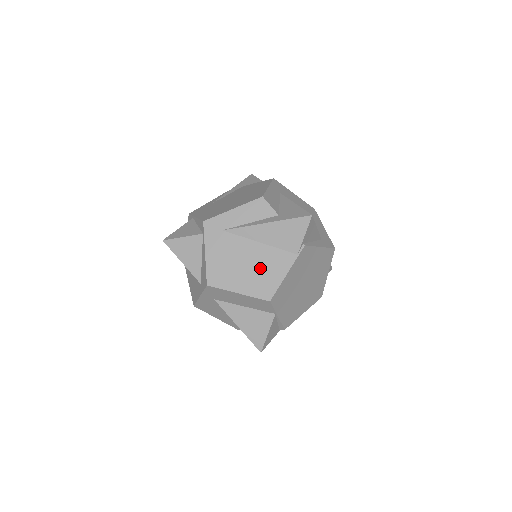
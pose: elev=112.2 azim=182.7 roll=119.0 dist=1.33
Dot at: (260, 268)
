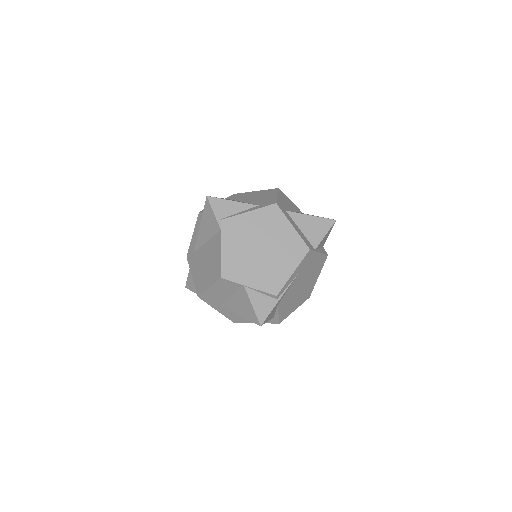
Dot at: (211, 259)
